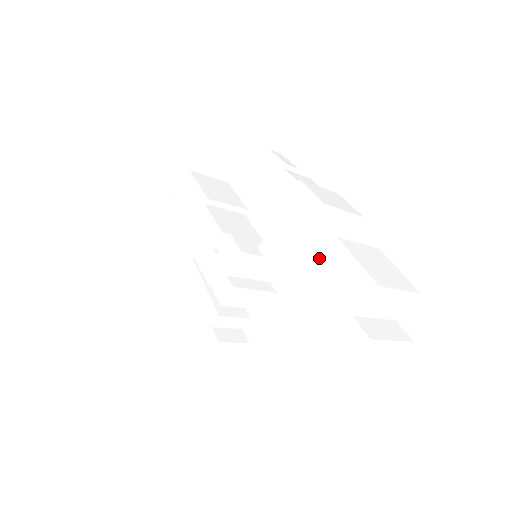
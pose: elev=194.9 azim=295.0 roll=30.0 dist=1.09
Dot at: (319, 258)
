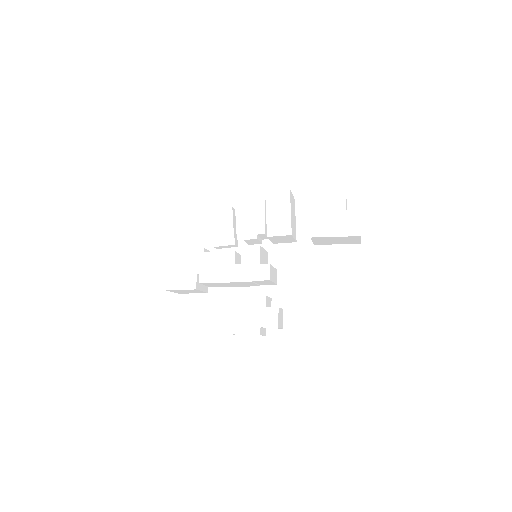
Dot at: (294, 225)
